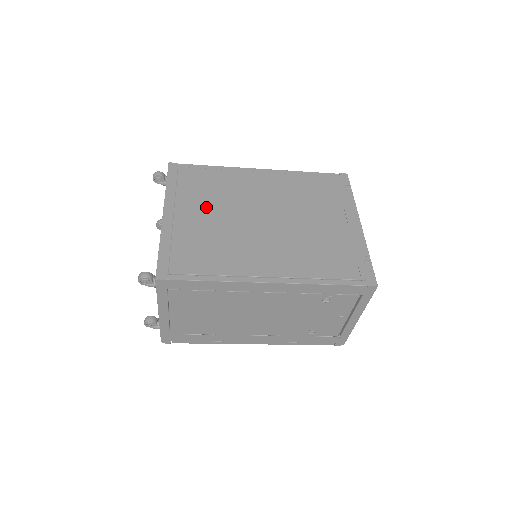
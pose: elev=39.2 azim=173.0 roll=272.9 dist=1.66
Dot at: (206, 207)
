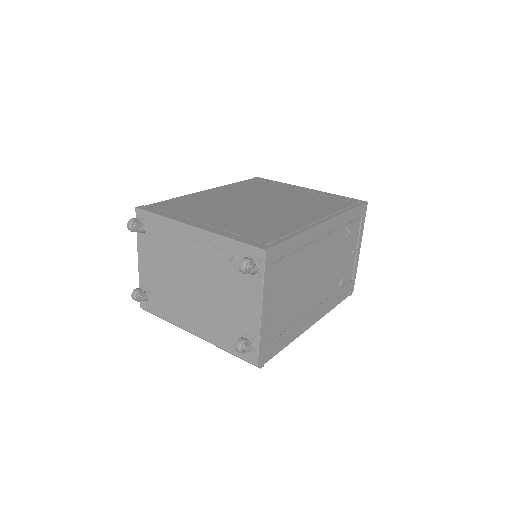
Dot at: (214, 213)
